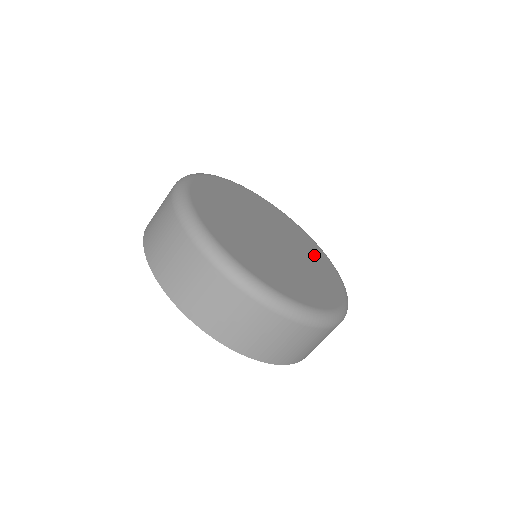
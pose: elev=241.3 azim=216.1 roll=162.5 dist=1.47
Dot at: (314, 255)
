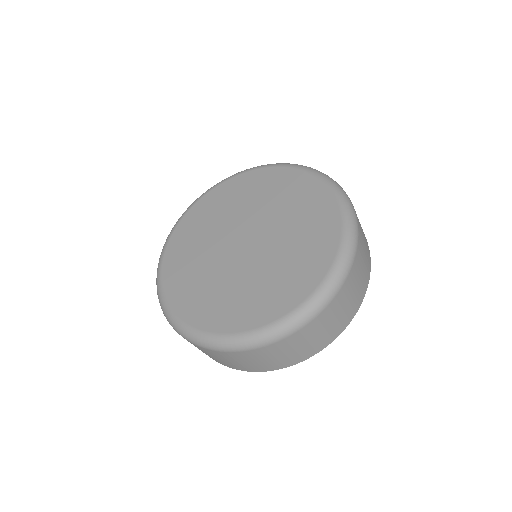
Dot at: (301, 259)
